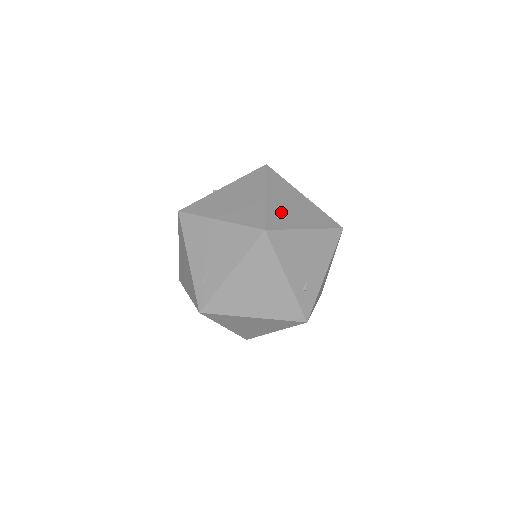
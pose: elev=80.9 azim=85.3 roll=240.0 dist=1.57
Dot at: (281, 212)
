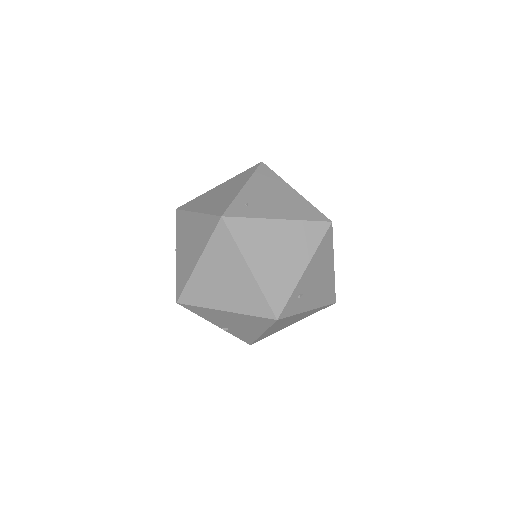
Dot at: occluded
